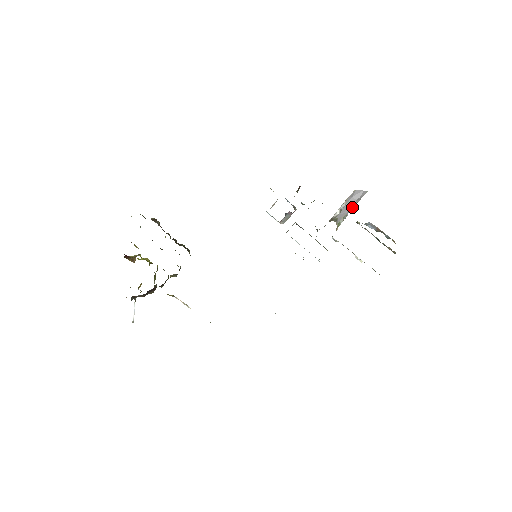
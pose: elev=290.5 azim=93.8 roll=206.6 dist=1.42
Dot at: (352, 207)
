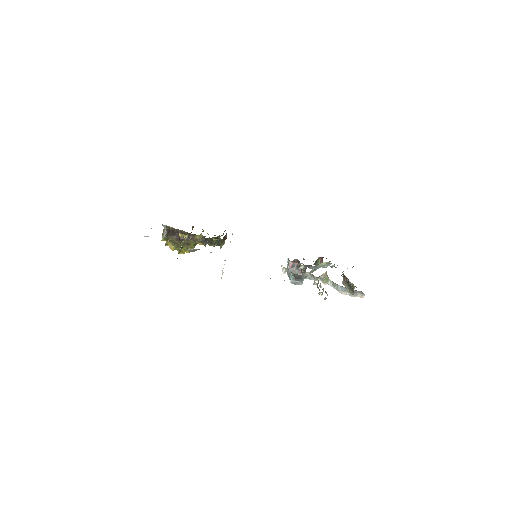
Dot at: (345, 289)
